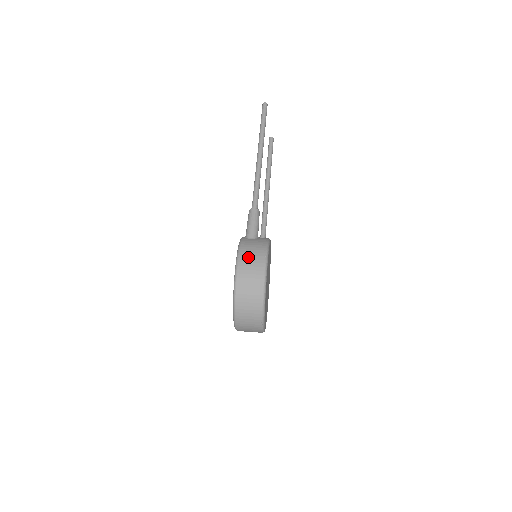
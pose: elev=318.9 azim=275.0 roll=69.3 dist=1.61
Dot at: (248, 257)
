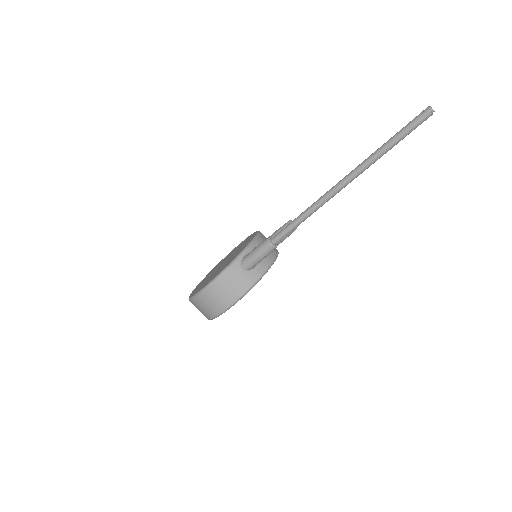
Dot at: (217, 293)
